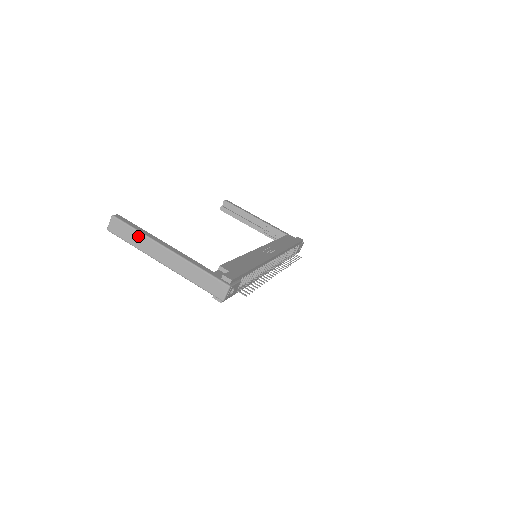
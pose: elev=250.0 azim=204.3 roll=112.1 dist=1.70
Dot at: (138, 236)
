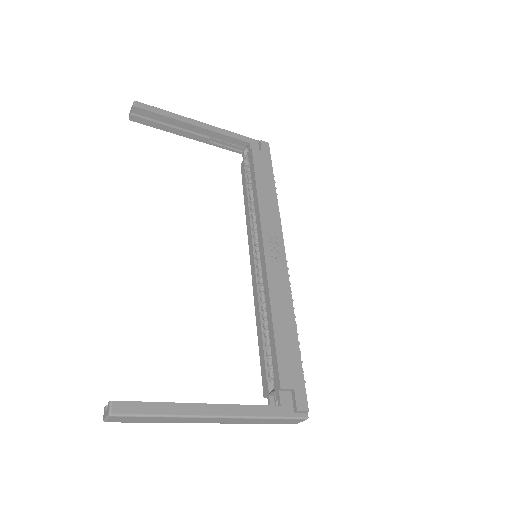
Dot at: (165, 419)
